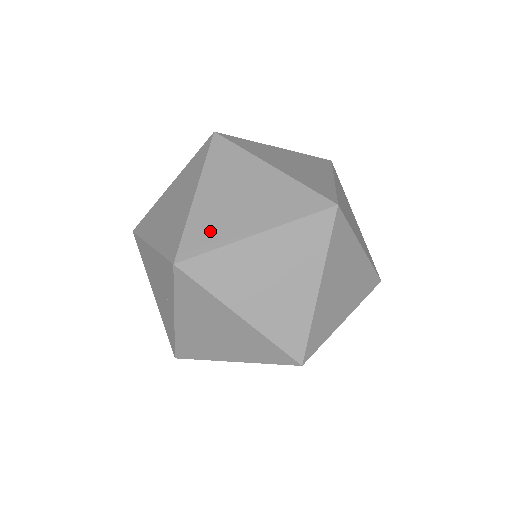
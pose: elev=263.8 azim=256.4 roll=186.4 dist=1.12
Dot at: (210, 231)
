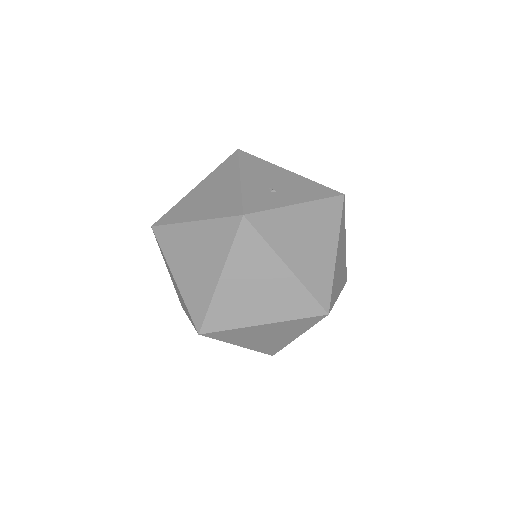
Dot at: (228, 315)
